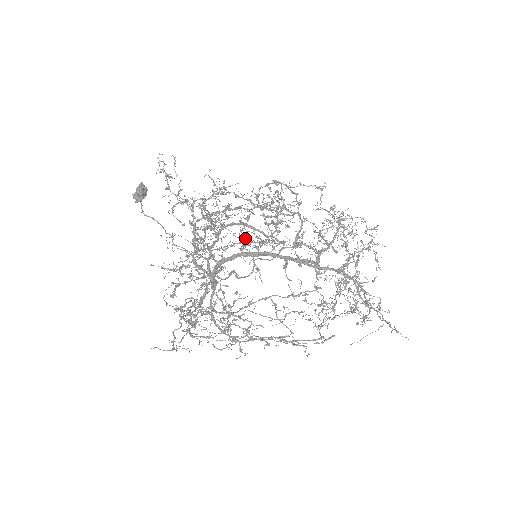
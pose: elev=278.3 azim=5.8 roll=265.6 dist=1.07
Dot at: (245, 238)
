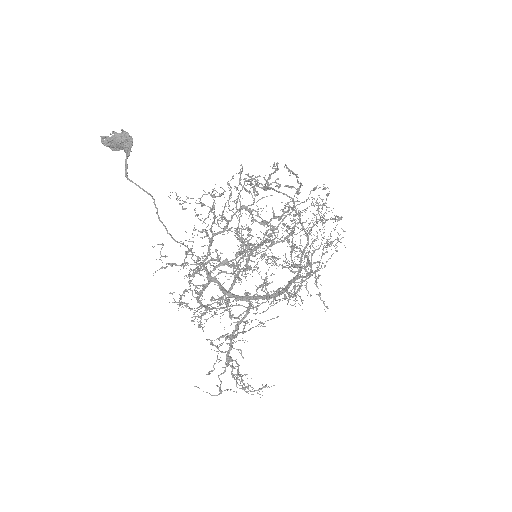
Dot at: occluded
